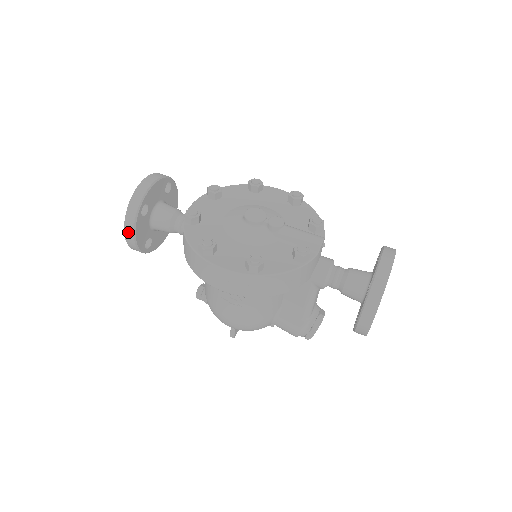
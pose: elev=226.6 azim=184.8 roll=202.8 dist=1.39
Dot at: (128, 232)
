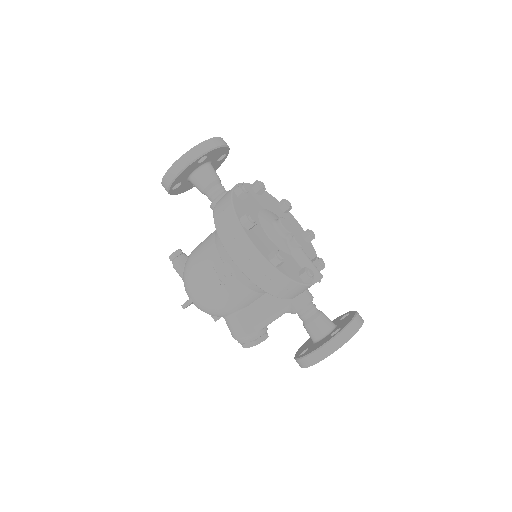
Dot at: (178, 165)
